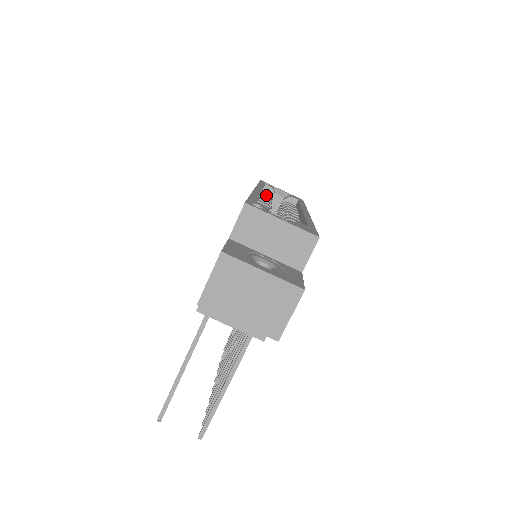
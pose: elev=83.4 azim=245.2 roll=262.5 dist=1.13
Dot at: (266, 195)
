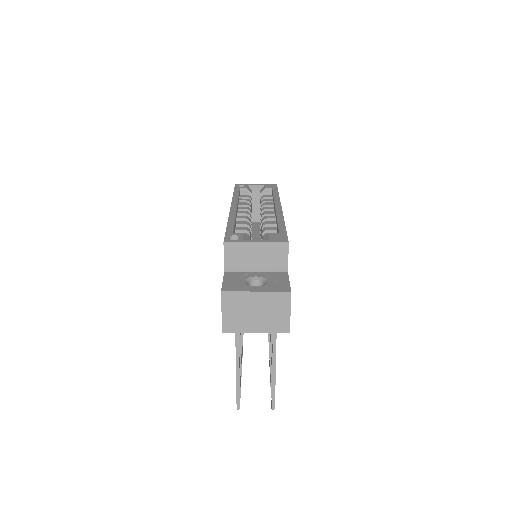
Dot at: (243, 201)
